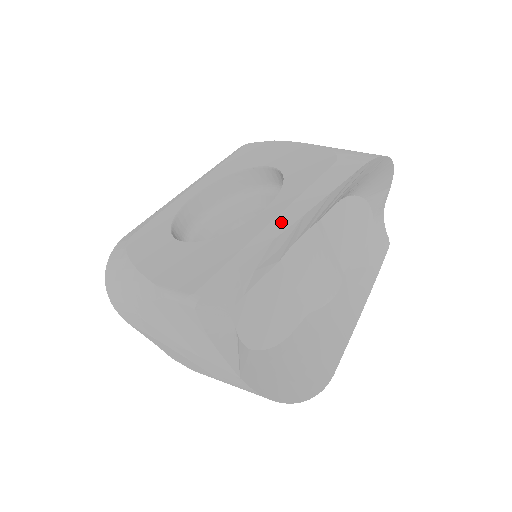
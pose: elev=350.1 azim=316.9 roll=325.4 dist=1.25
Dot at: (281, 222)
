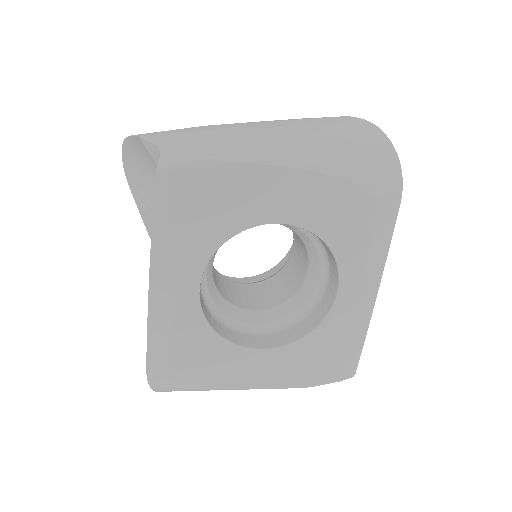
Dot at: (369, 295)
